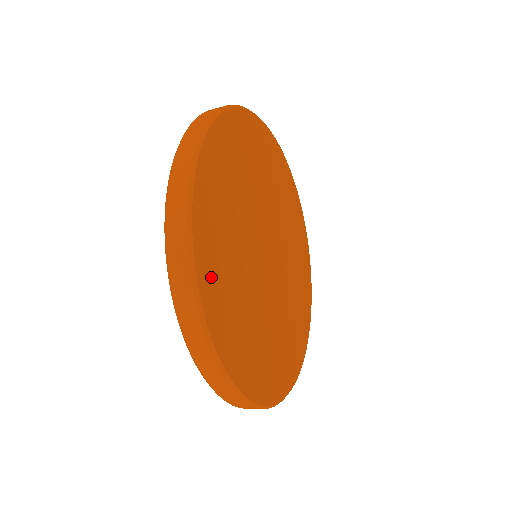
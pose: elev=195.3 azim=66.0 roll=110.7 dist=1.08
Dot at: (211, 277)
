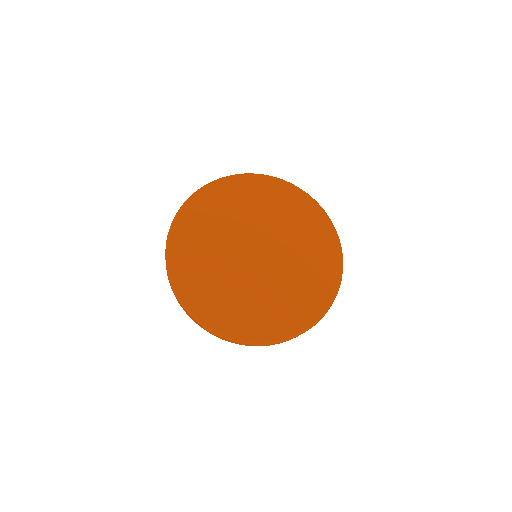
Dot at: (181, 252)
